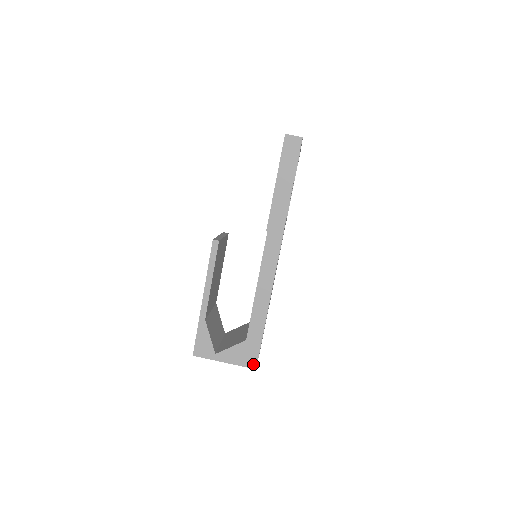
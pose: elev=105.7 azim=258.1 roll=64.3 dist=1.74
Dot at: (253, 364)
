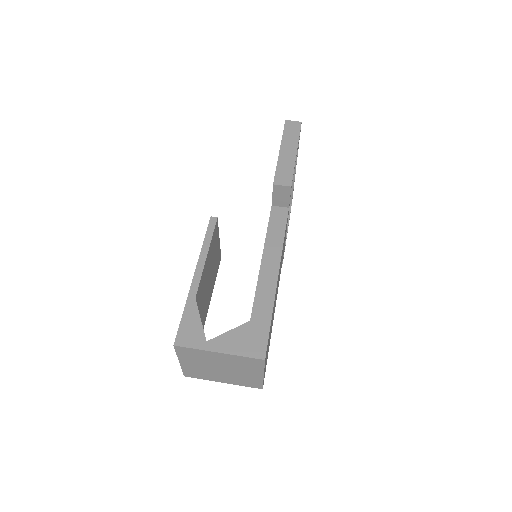
Dot at: (260, 352)
